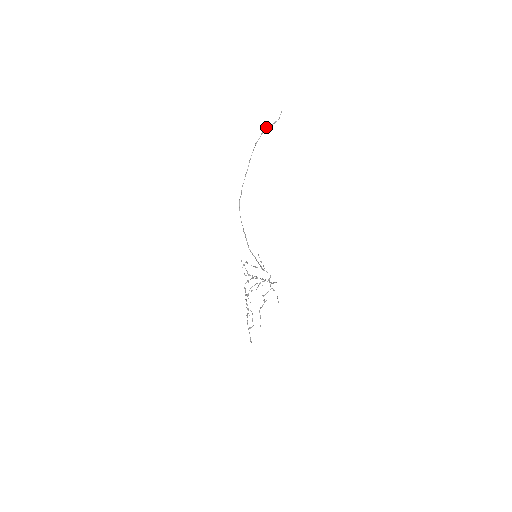
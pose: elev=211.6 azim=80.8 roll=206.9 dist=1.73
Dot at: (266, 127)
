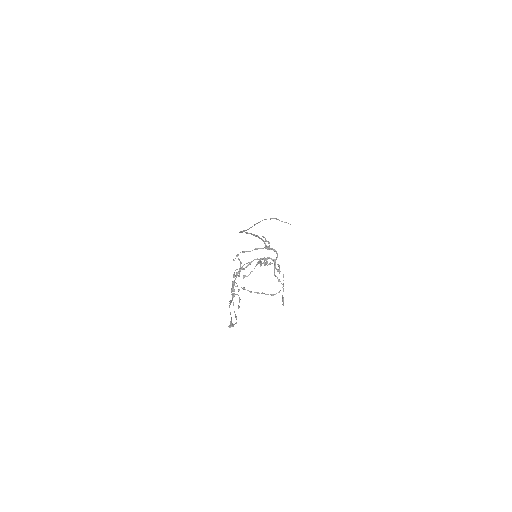
Dot at: (276, 218)
